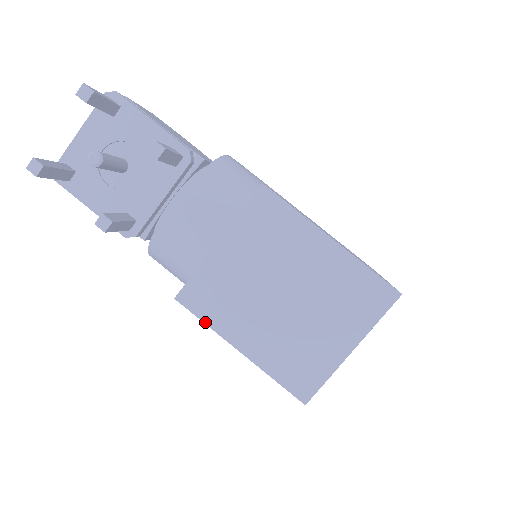
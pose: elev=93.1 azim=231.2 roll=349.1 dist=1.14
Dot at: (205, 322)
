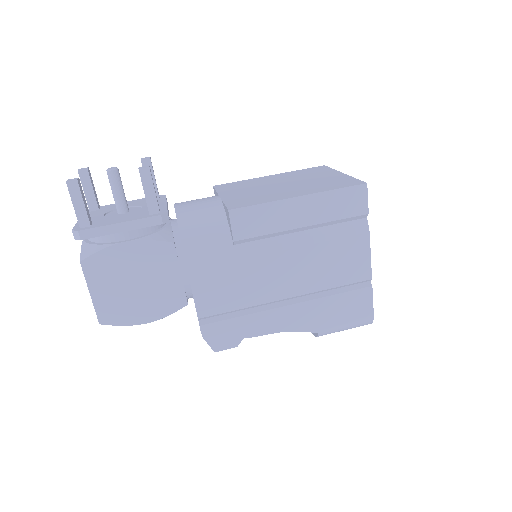
Dot at: (261, 203)
